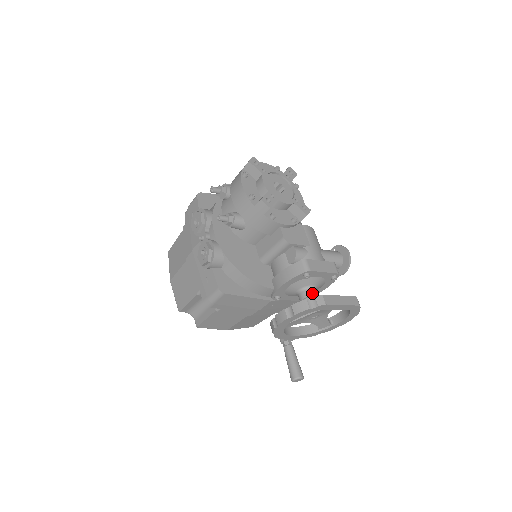
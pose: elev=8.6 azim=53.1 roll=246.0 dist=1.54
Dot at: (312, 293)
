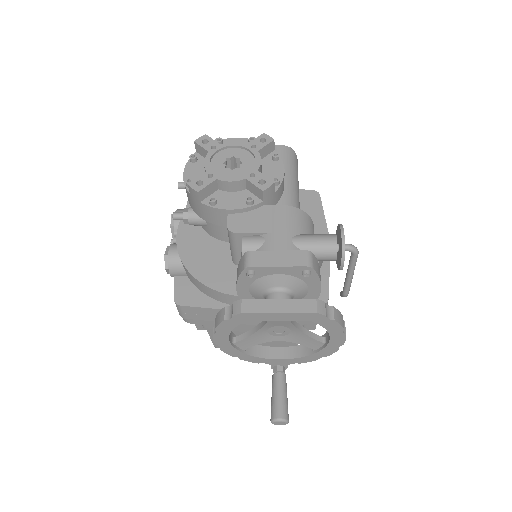
Dot at: (274, 298)
